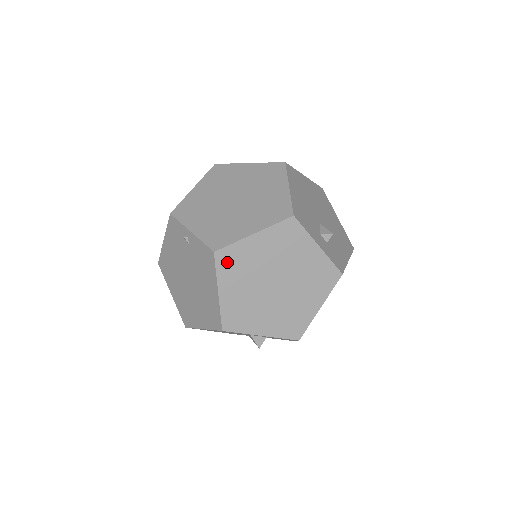
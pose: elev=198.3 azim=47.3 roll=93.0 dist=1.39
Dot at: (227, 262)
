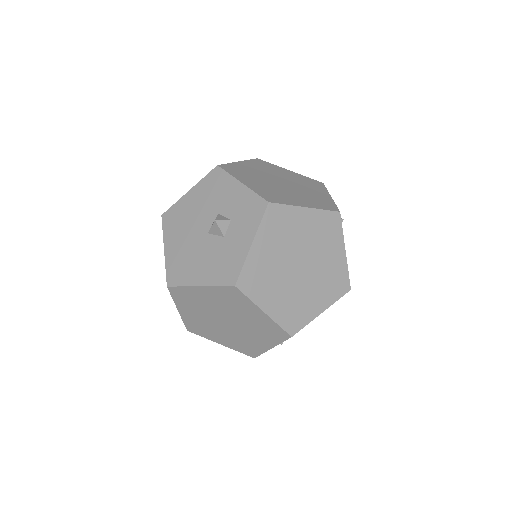
Dot at: (260, 163)
